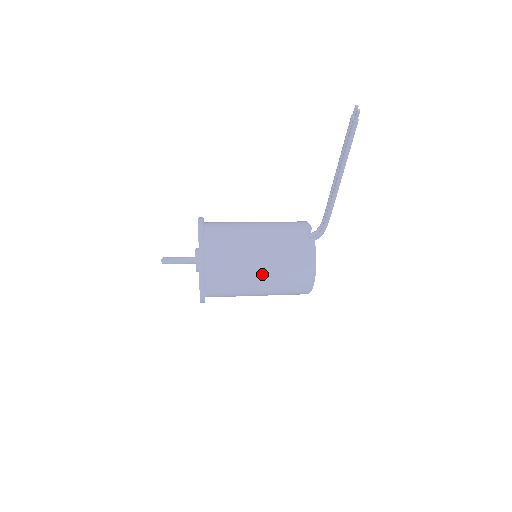
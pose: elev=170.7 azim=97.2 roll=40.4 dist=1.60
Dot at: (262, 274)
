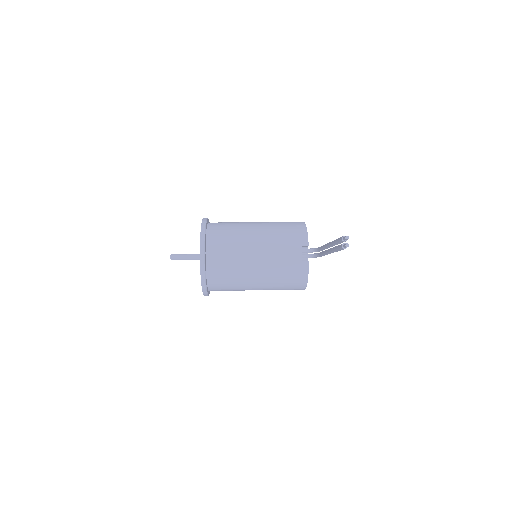
Dot at: (258, 287)
